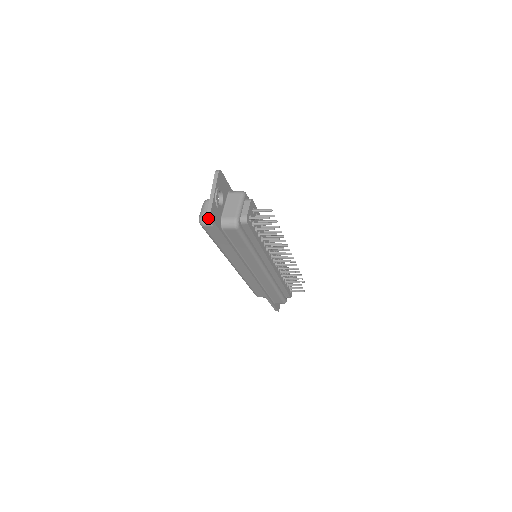
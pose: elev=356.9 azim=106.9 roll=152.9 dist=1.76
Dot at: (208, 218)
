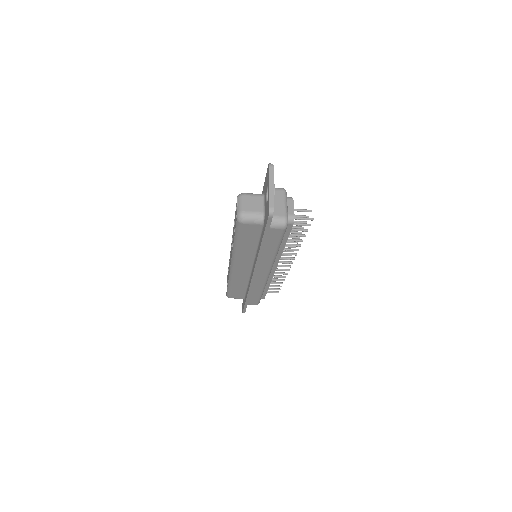
Dot at: (269, 216)
